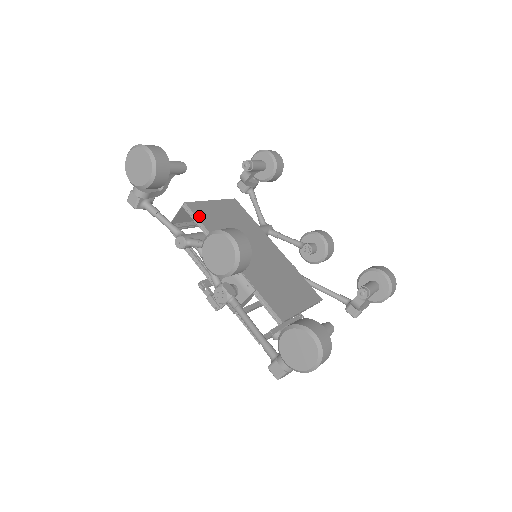
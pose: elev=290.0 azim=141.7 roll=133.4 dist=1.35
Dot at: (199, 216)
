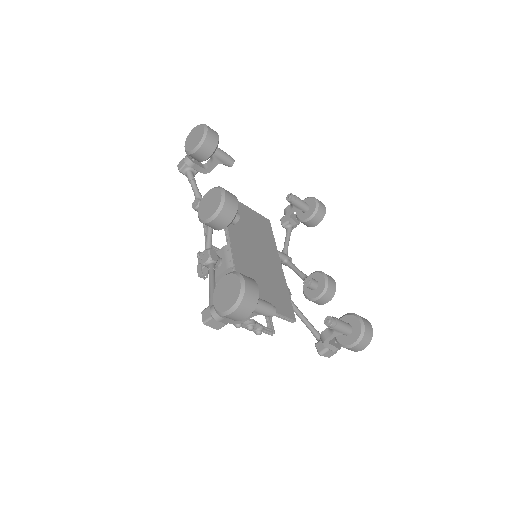
Dot at: occluded
